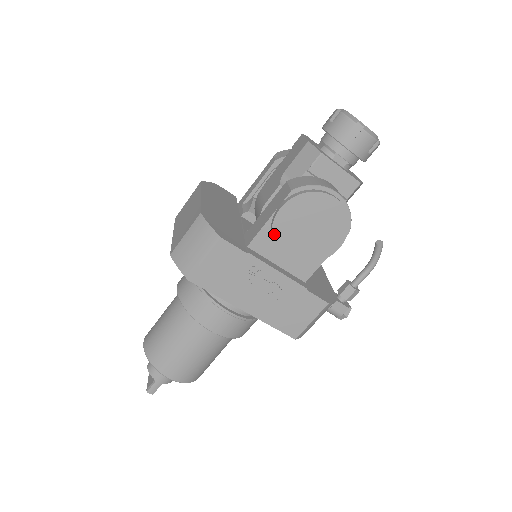
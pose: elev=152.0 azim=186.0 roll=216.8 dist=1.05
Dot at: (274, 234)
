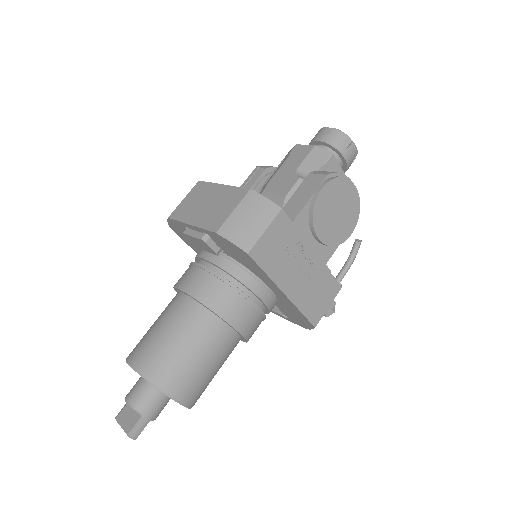
Dot at: (314, 213)
